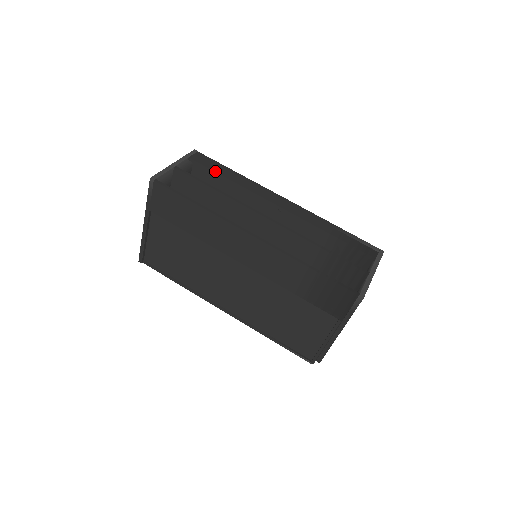
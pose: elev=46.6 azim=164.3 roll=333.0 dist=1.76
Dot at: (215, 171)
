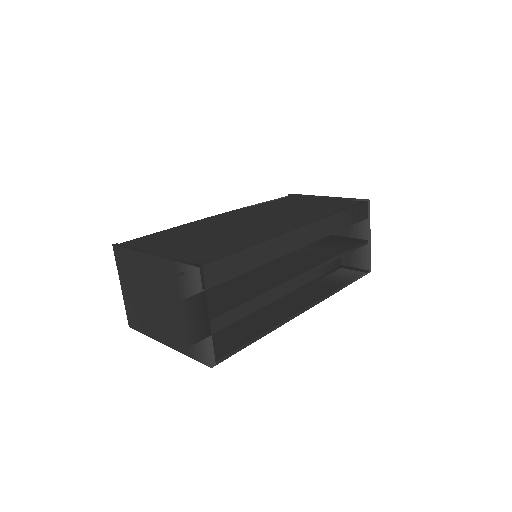
Dot at: occluded
